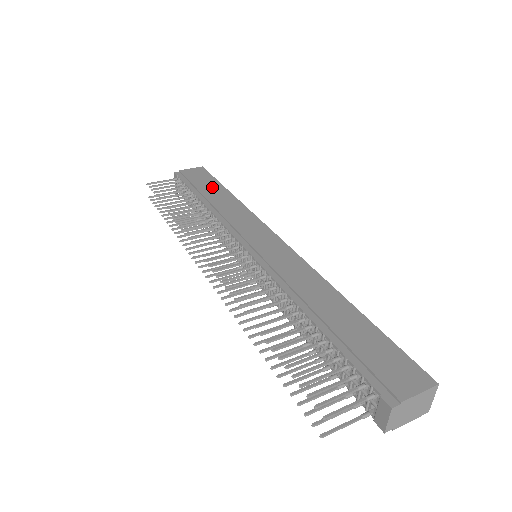
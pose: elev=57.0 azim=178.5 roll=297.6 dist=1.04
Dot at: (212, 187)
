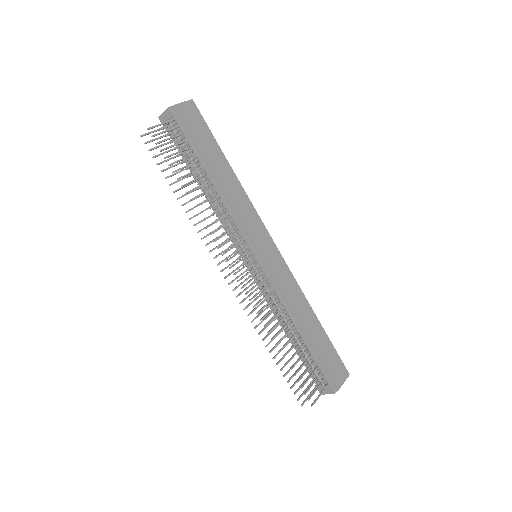
Dot at: (213, 151)
